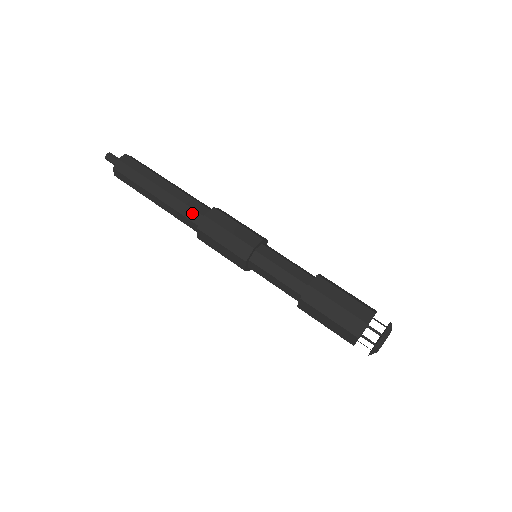
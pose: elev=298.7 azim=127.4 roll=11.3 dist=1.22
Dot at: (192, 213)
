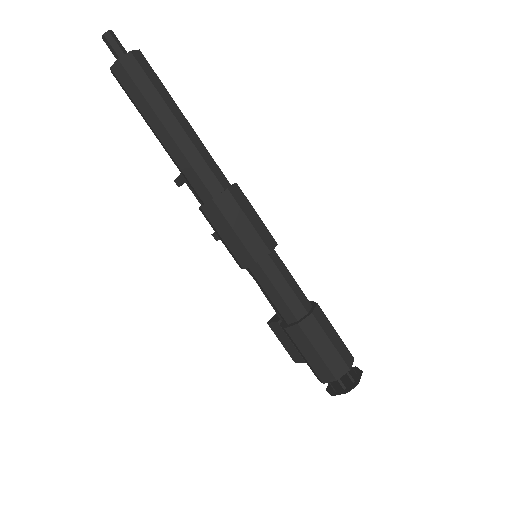
Dot at: (210, 177)
